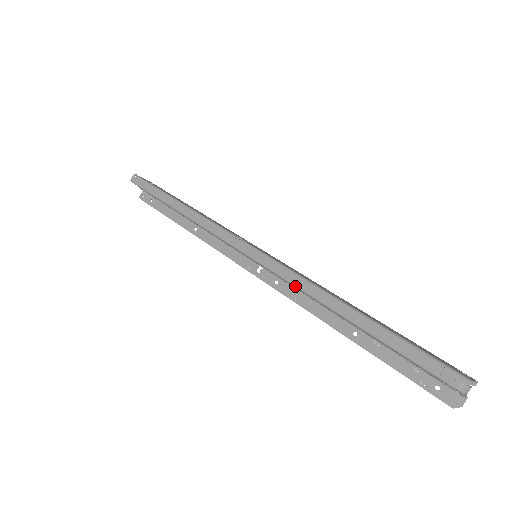
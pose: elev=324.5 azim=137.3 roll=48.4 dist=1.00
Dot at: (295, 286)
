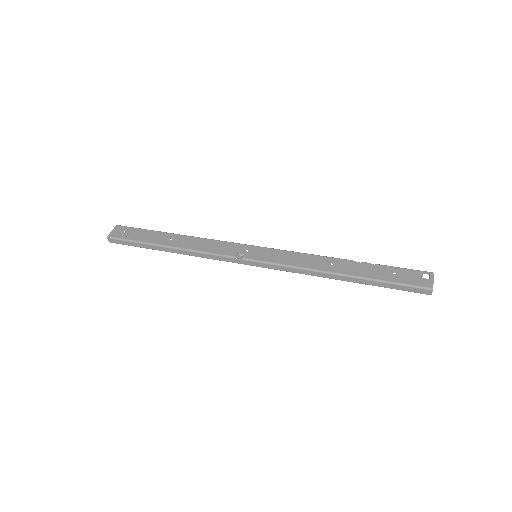
Dot at: occluded
